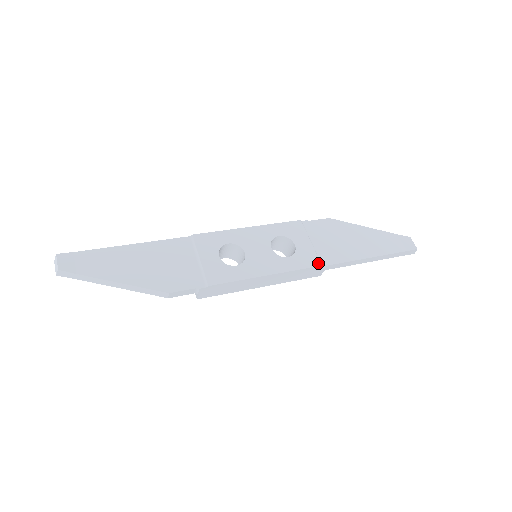
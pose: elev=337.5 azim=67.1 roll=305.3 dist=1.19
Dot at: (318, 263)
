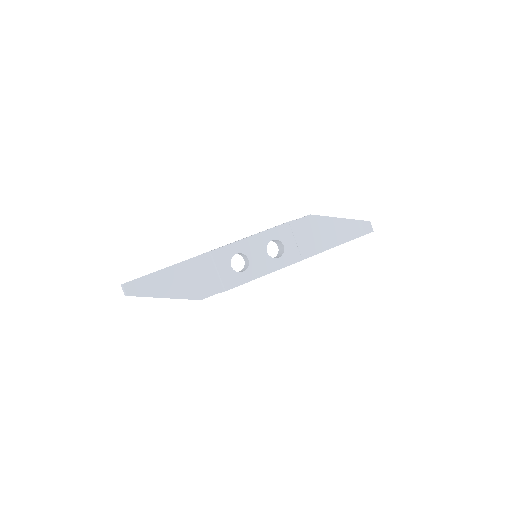
Dot at: (300, 259)
